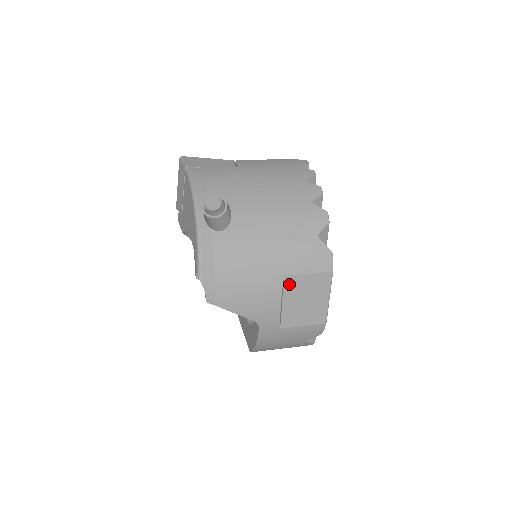
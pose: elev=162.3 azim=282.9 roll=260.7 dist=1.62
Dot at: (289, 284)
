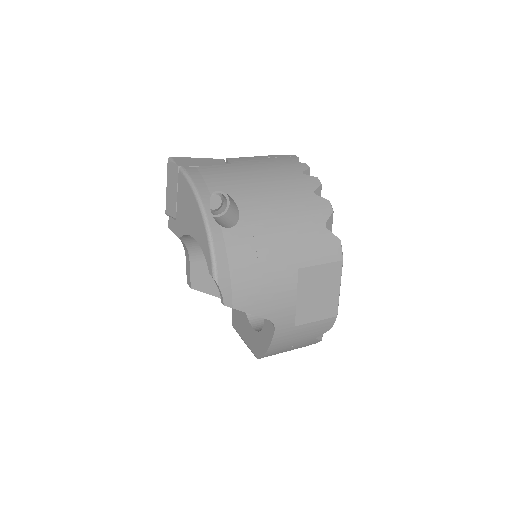
Dot at: (303, 277)
